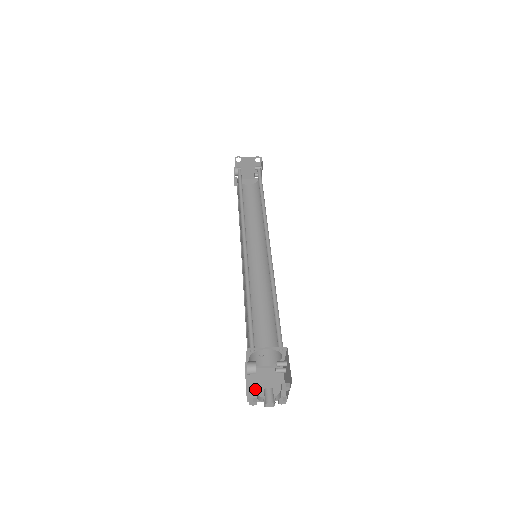
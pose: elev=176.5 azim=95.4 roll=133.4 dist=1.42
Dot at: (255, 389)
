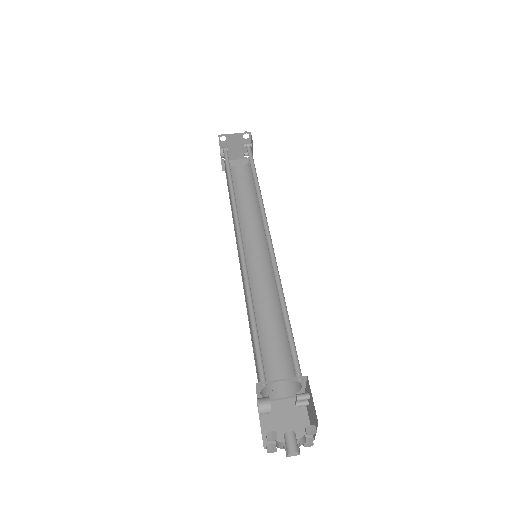
Dot at: (272, 438)
